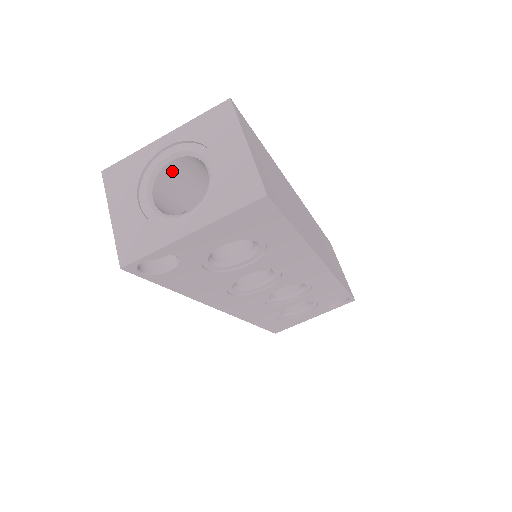
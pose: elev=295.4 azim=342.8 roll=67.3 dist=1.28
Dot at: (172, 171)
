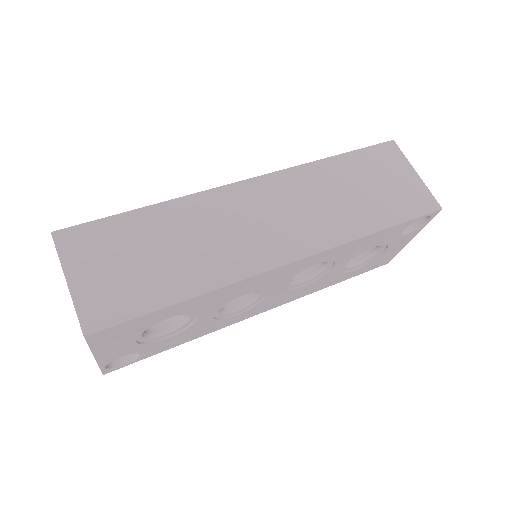
Dot at: occluded
